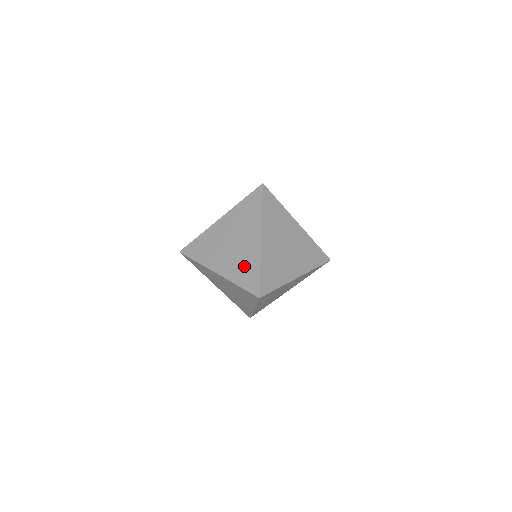
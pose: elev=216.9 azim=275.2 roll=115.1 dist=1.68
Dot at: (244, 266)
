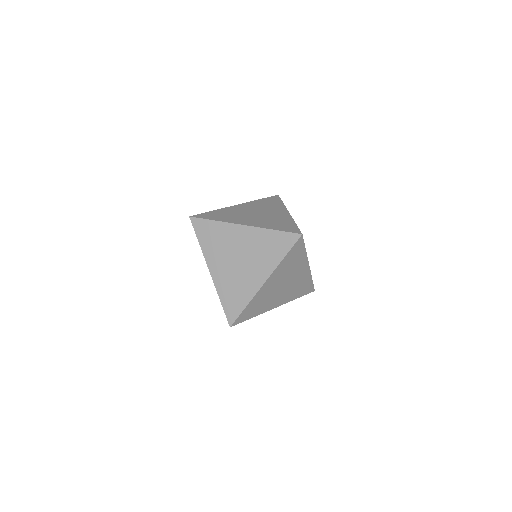
Dot at: (276, 222)
